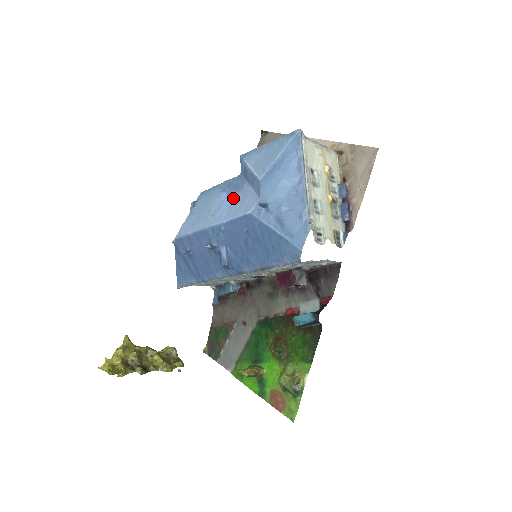
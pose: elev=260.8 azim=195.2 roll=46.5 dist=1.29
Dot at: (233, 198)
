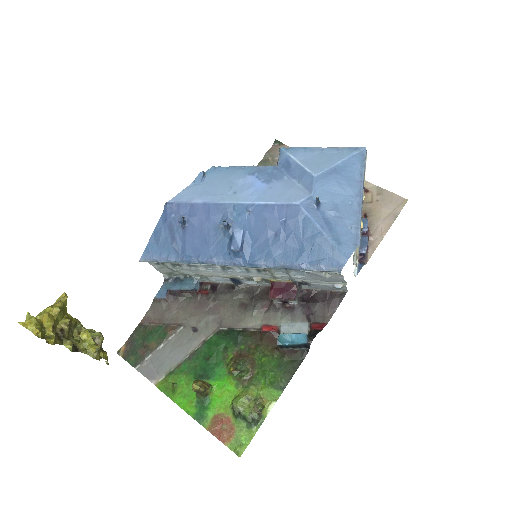
Dot at: (268, 184)
